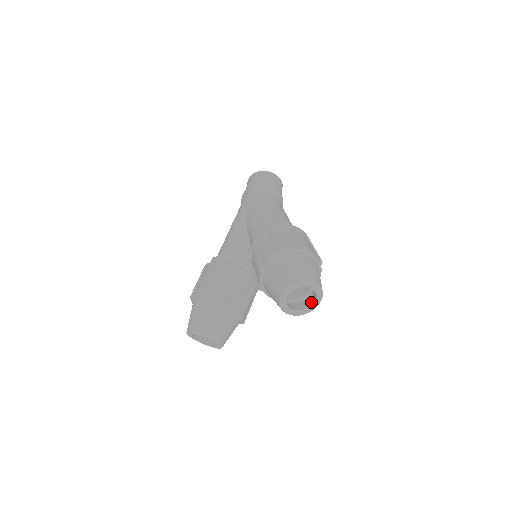
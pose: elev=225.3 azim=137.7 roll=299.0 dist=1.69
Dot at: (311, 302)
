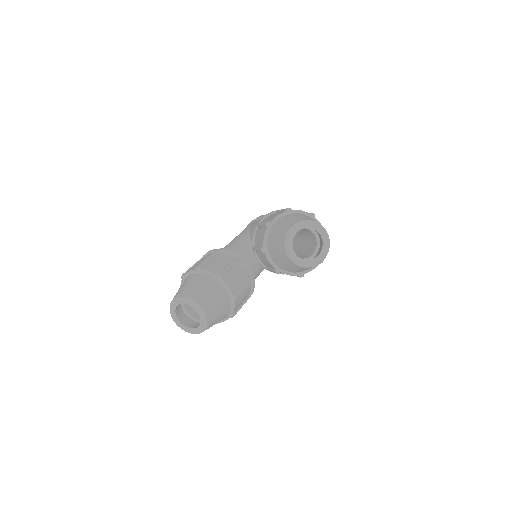
Dot at: occluded
